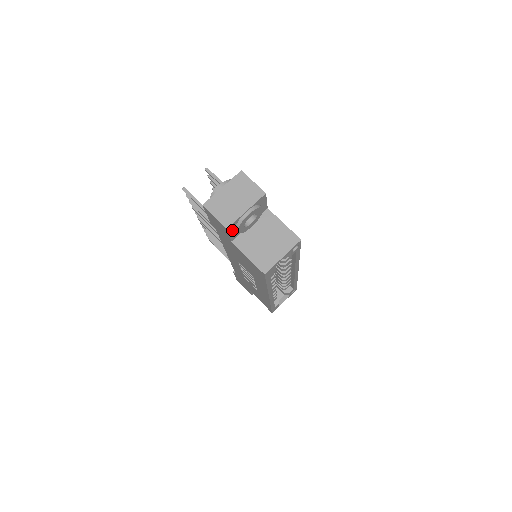
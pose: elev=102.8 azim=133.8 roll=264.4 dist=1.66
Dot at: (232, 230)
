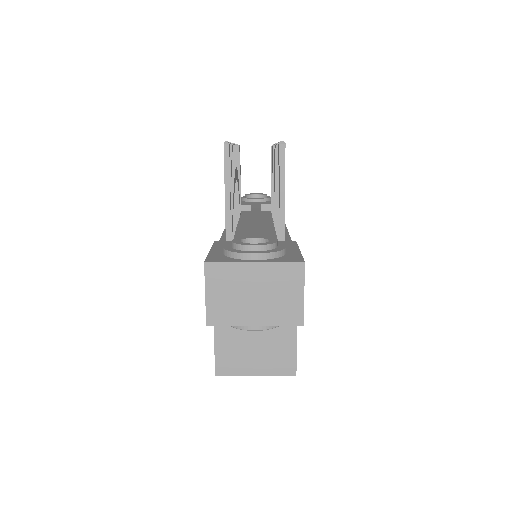
Dot at: occluded
